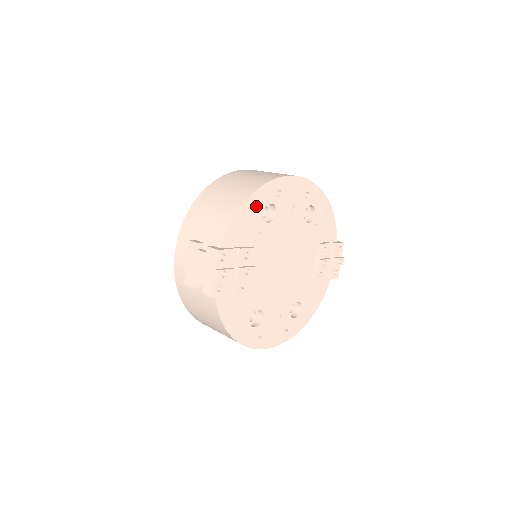
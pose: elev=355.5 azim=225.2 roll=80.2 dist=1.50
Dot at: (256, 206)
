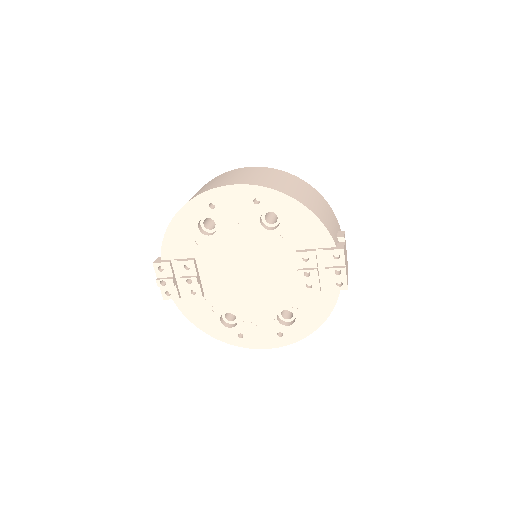
Dot at: (187, 222)
